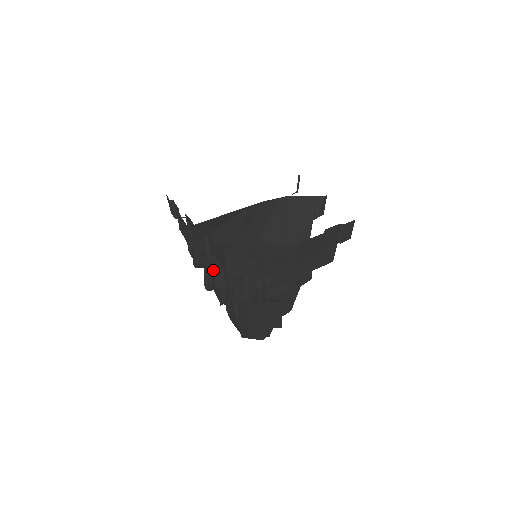
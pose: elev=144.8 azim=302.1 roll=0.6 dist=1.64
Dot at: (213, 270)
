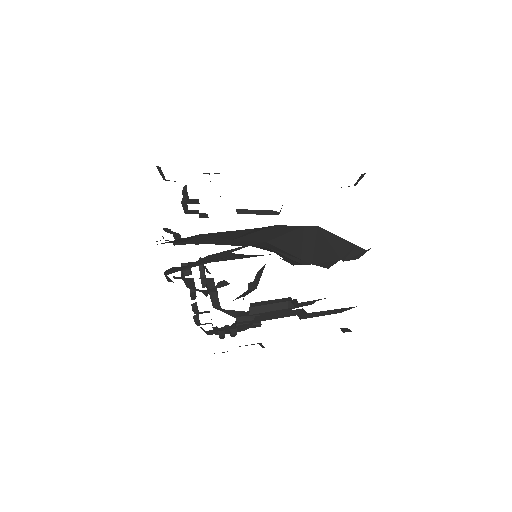
Dot at: occluded
